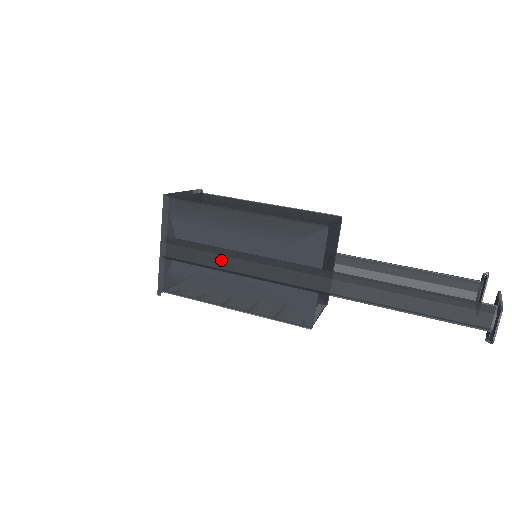
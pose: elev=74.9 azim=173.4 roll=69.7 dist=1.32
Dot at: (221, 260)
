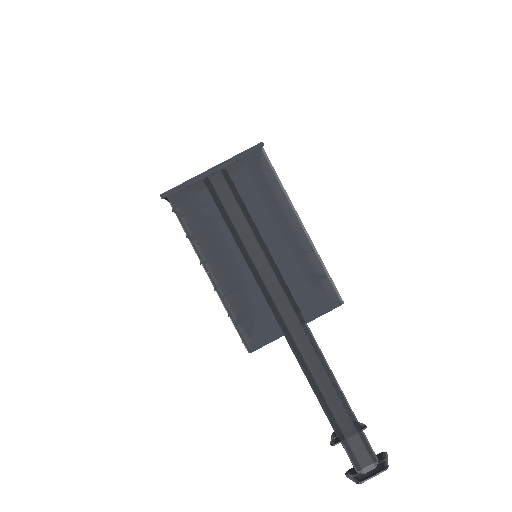
Dot at: (250, 237)
